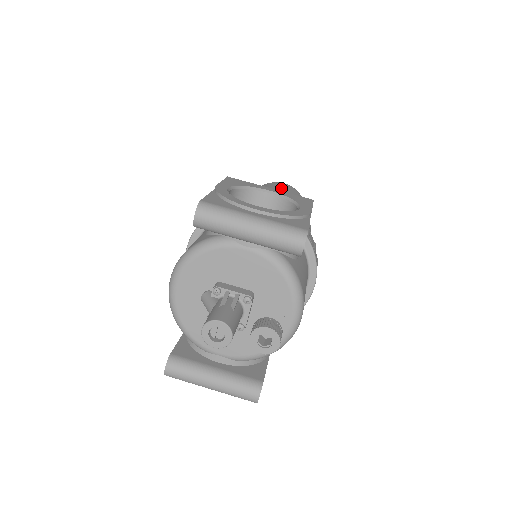
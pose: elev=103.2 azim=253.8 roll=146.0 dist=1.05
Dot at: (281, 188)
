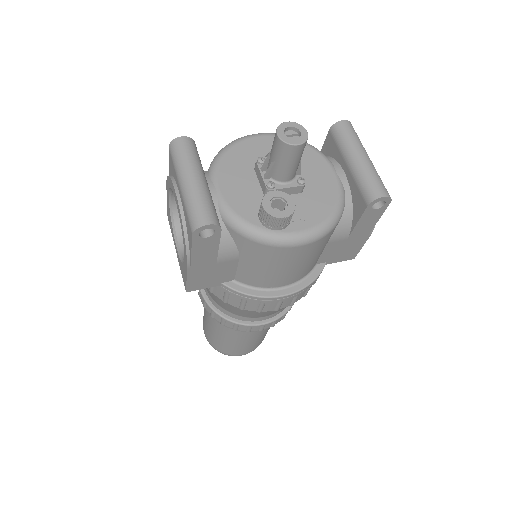
Dot at: occluded
